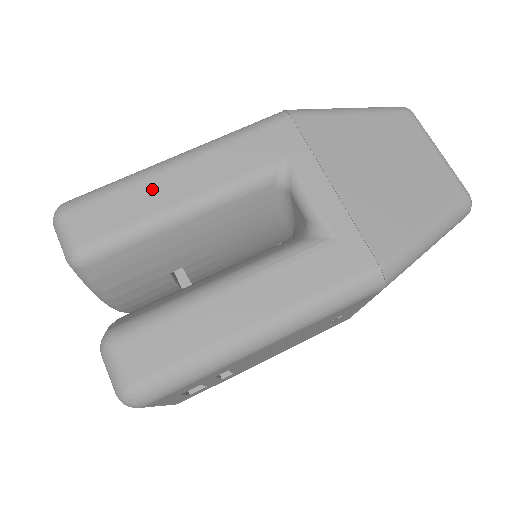
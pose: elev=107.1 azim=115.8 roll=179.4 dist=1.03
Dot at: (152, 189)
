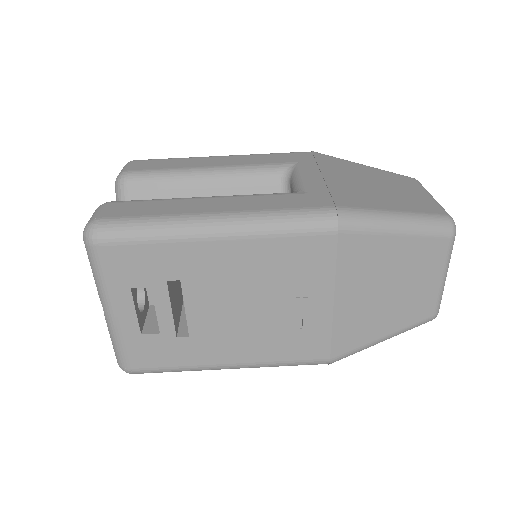
Dot at: (194, 161)
